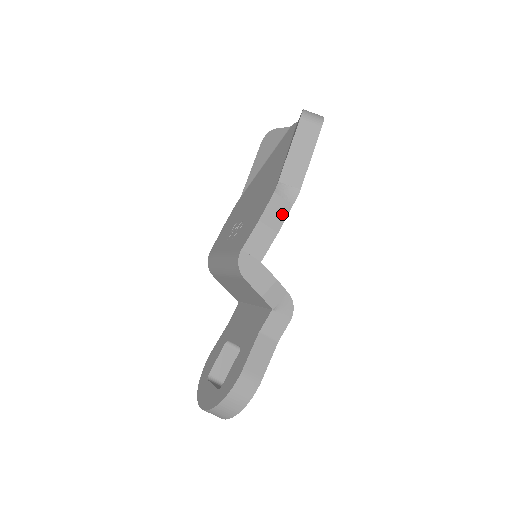
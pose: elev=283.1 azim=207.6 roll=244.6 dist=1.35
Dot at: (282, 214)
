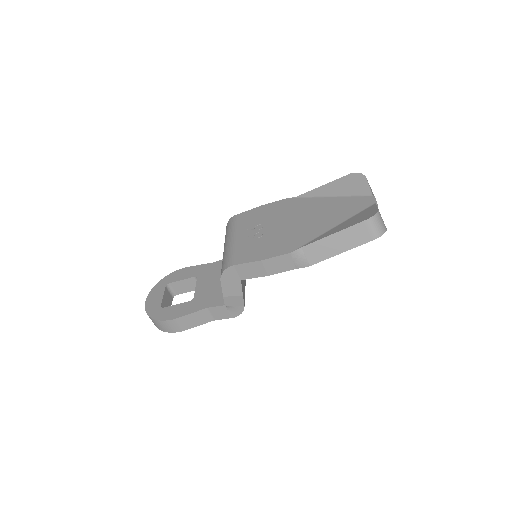
Dot at: (282, 268)
